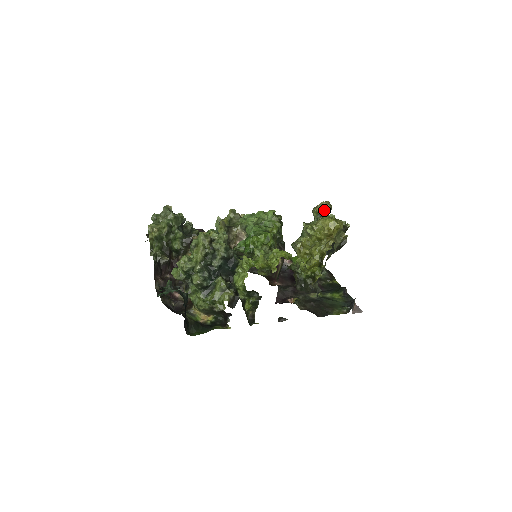
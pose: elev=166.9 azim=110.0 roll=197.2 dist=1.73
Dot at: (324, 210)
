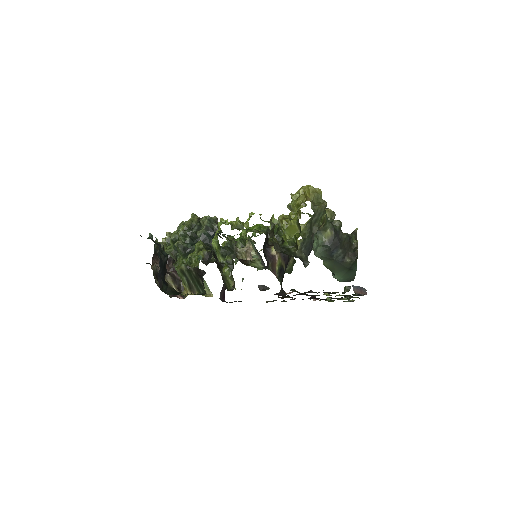
Dot at: occluded
